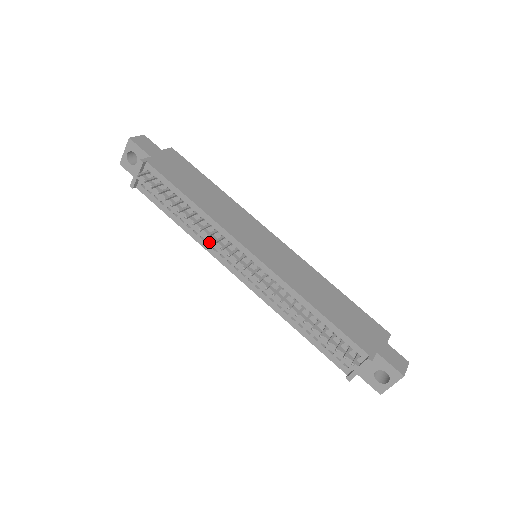
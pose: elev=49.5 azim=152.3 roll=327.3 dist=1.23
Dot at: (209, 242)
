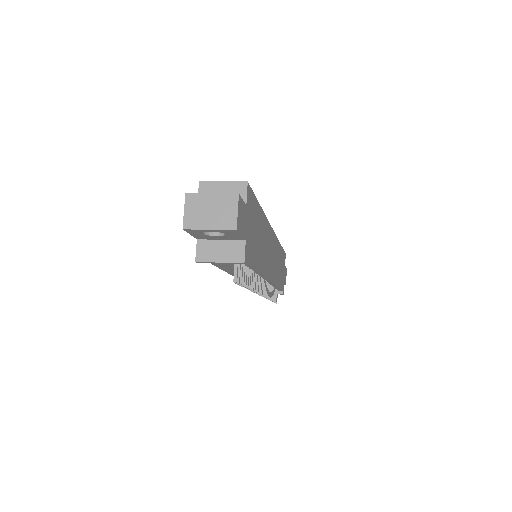
Dot at: occluded
